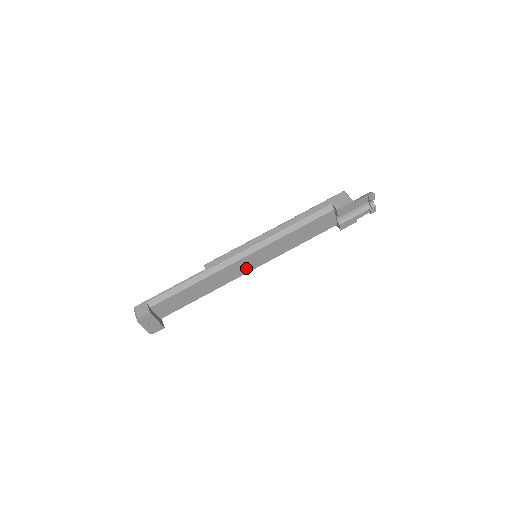
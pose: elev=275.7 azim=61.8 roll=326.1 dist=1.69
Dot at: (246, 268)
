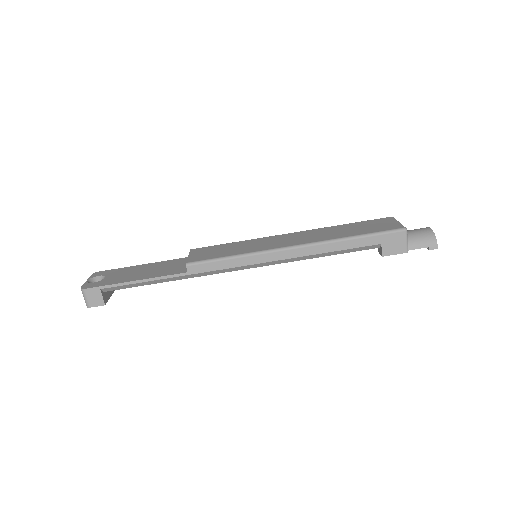
Dot at: occluded
